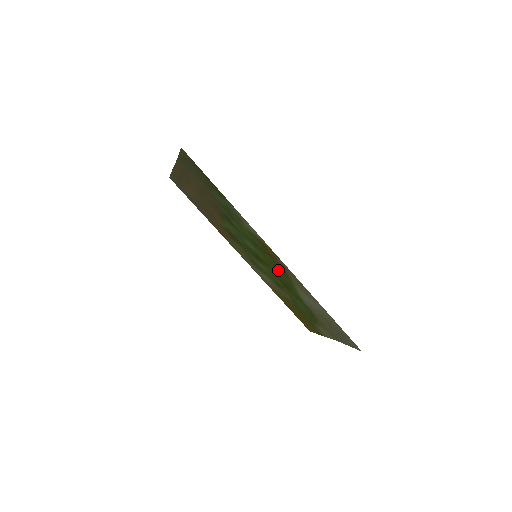
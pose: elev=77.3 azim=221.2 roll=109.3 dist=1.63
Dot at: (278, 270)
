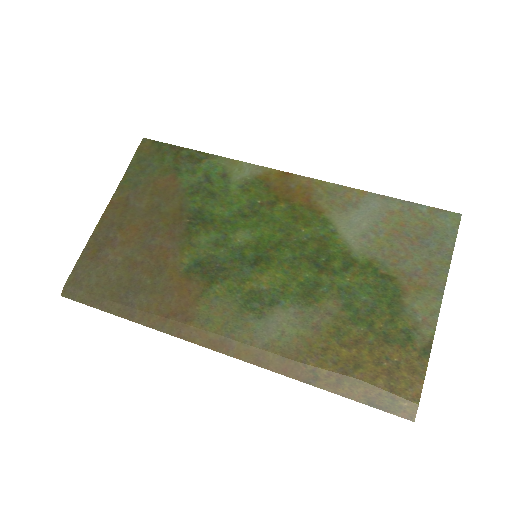
Dot at: (298, 225)
